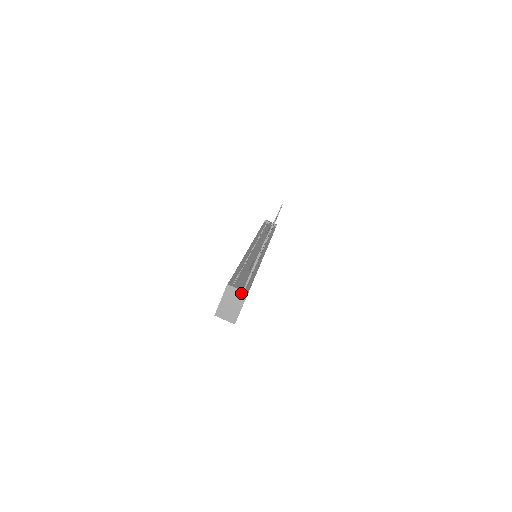
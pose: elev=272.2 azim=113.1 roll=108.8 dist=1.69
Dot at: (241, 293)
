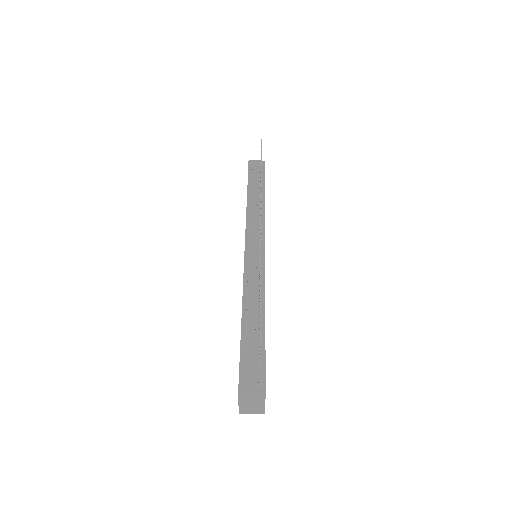
Dot at: (257, 394)
